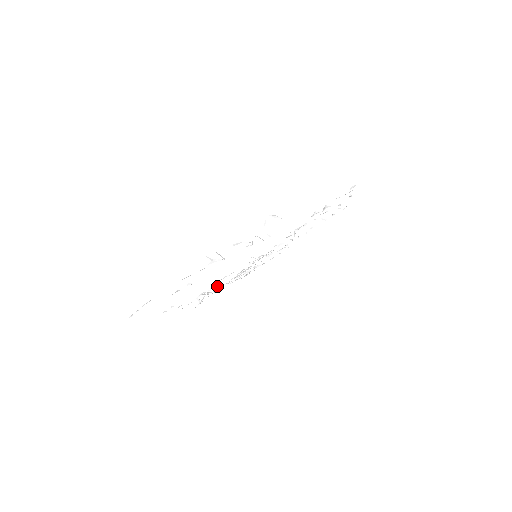
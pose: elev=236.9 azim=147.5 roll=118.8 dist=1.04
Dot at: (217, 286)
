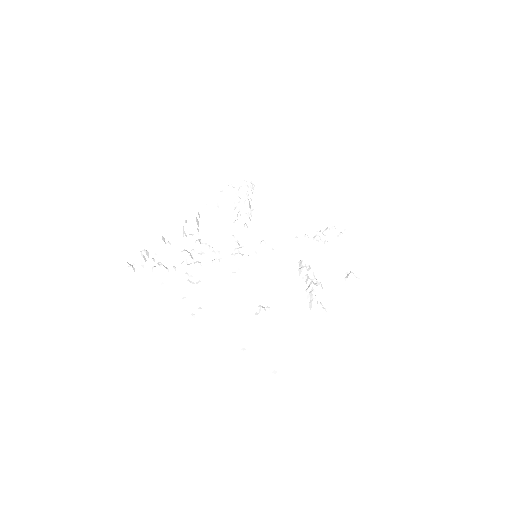
Dot at: (182, 263)
